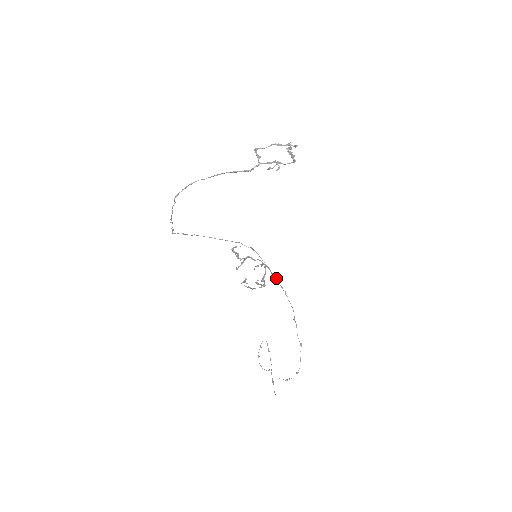
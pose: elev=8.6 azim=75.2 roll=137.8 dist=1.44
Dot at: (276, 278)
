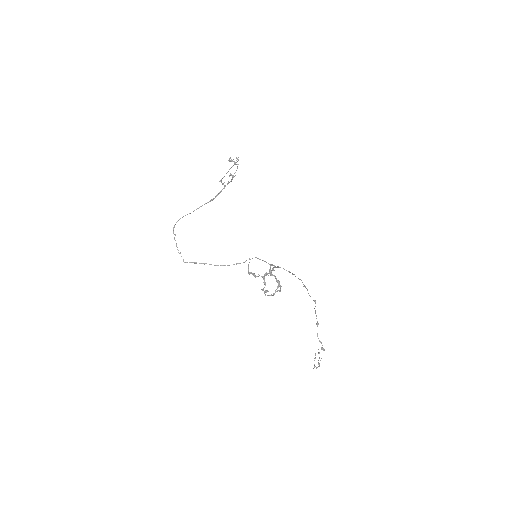
Dot at: occluded
